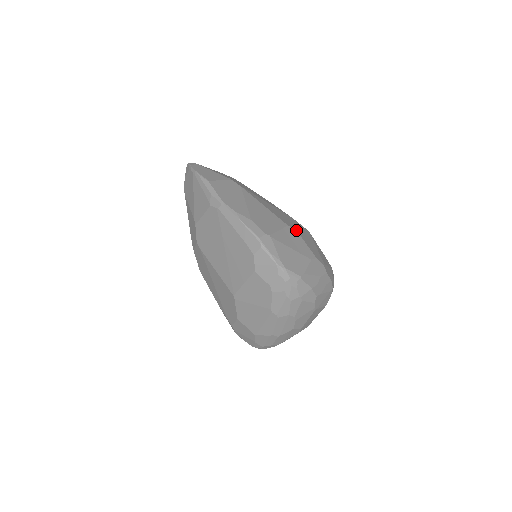
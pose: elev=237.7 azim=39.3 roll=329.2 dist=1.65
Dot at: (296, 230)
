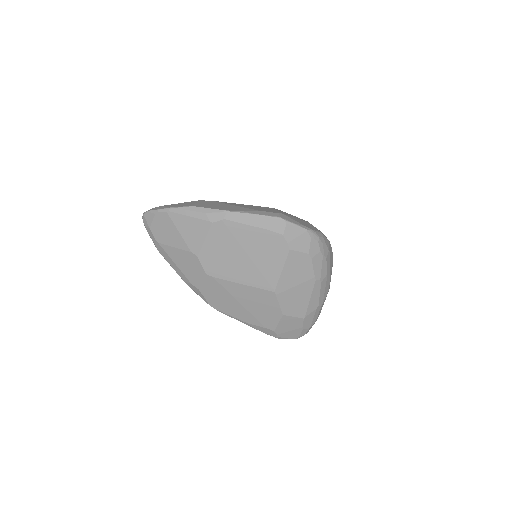
Dot at: occluded
